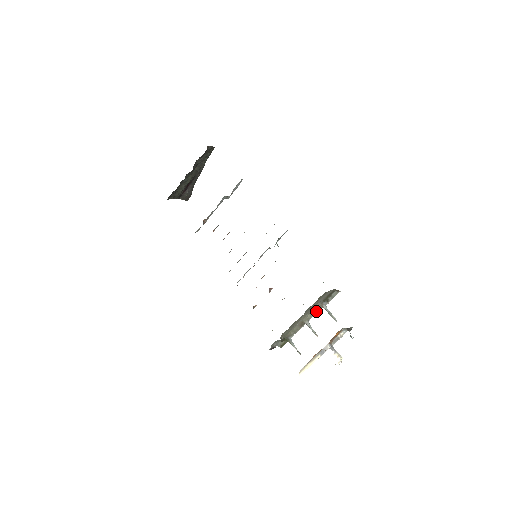
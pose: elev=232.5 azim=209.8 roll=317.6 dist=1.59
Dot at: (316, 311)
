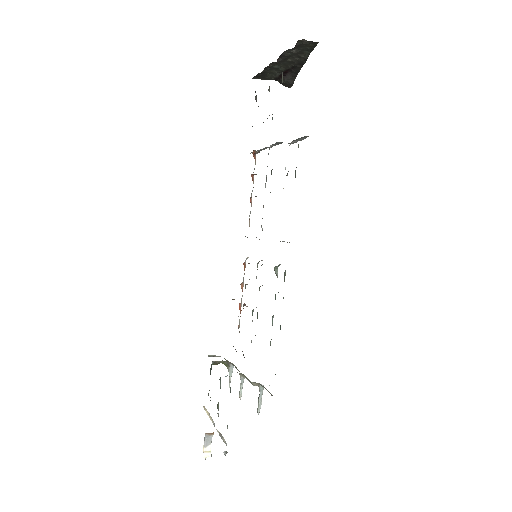
Dot at: occluded
